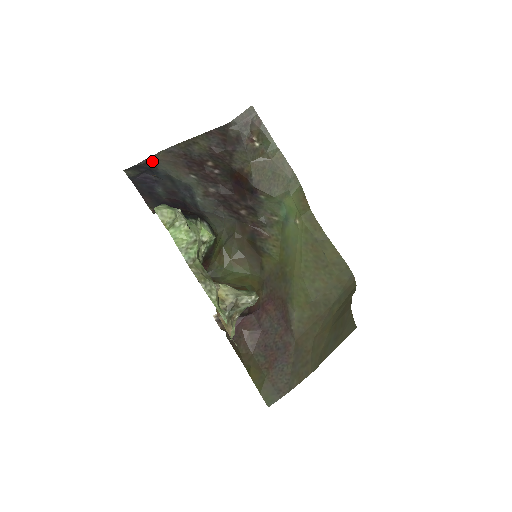
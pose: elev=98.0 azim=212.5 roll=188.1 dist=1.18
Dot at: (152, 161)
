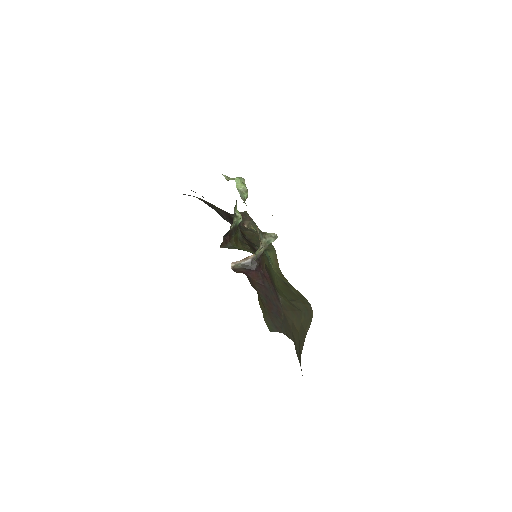
Dot at: occluded
